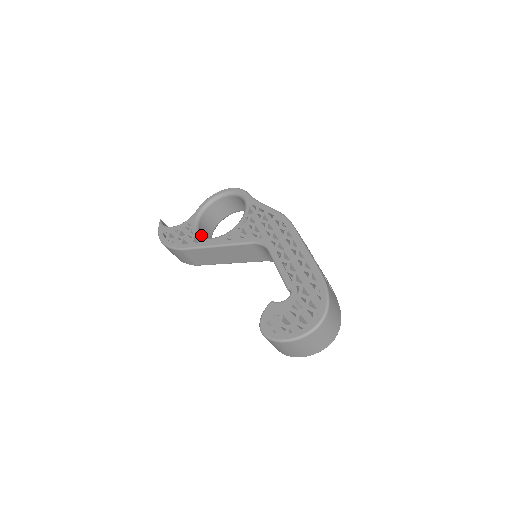
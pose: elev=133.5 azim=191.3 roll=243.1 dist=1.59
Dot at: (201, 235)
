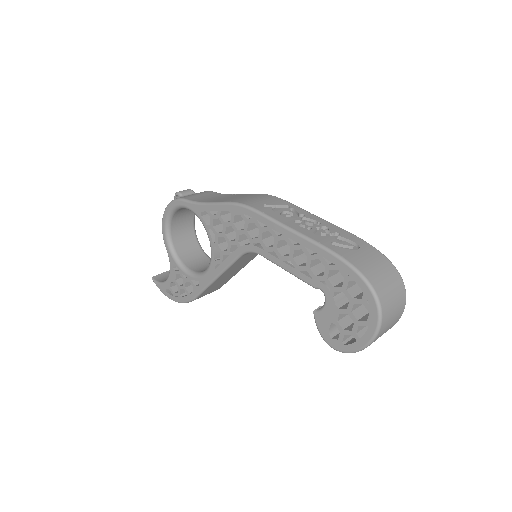
Dot at: (194, 274)
